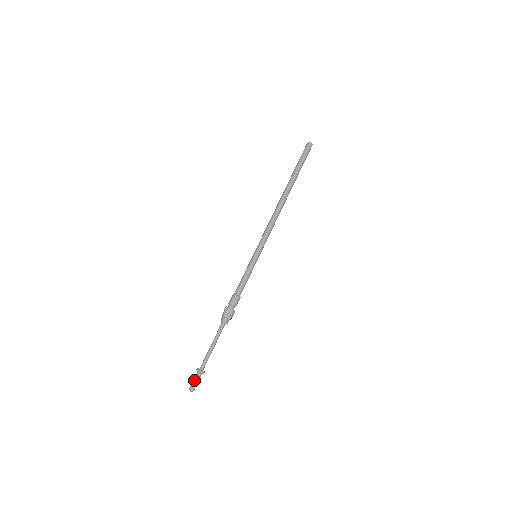
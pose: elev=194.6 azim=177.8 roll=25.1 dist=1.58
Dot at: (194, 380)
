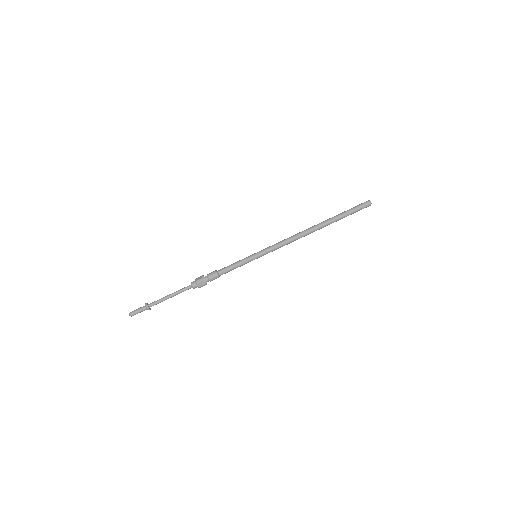
Dot at: (138, 308)
